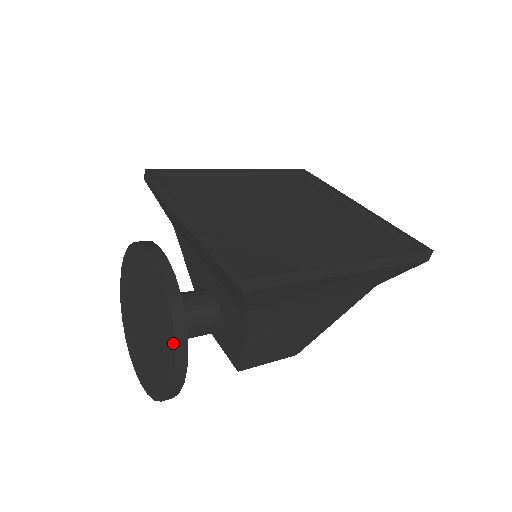
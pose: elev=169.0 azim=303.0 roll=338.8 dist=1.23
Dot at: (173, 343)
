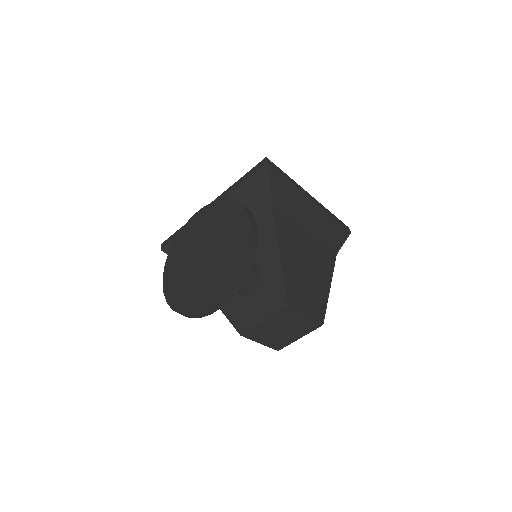
Dot at: (240, 207)
